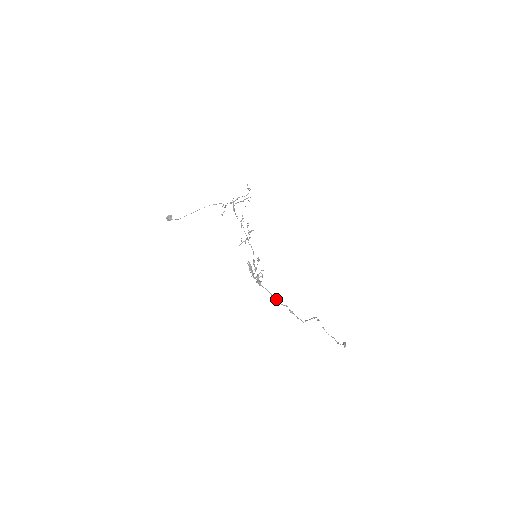
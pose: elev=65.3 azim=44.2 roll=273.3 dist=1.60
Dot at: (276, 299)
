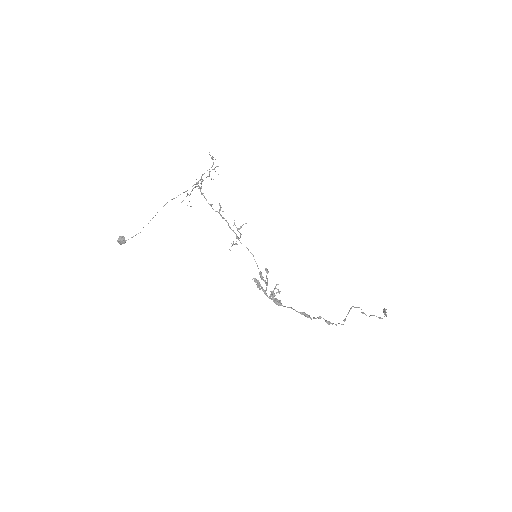
Dot at: (305, 315)
